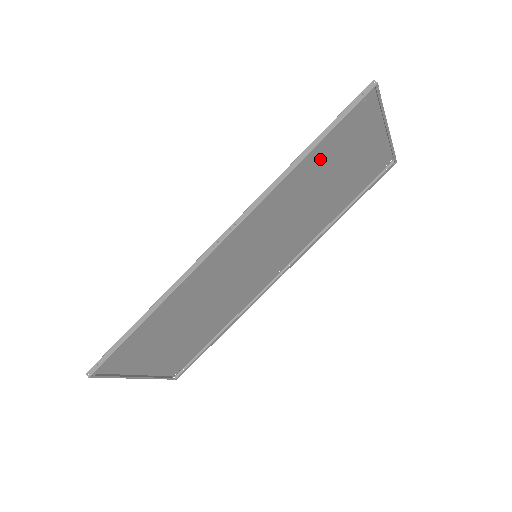
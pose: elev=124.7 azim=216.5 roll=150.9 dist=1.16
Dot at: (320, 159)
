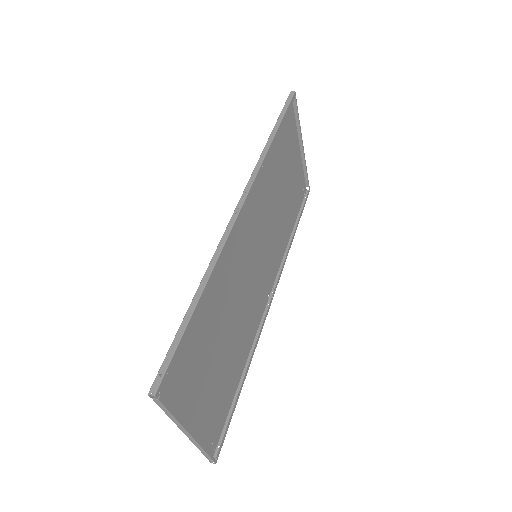
Dot at: (277, 153)
